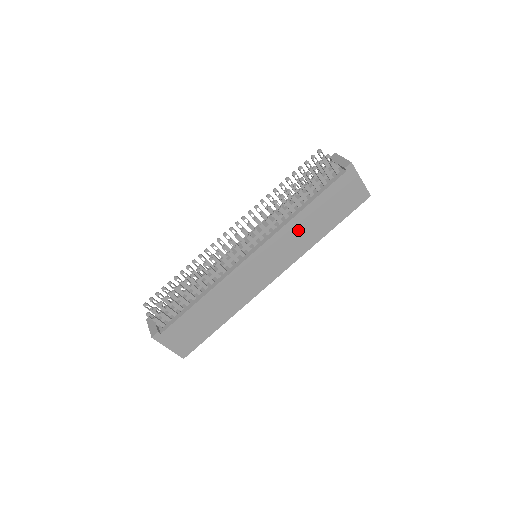
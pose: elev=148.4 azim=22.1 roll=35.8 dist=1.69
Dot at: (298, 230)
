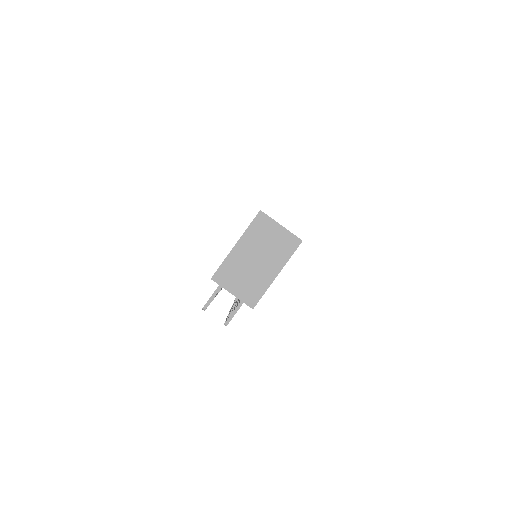
Dot at: occluded
